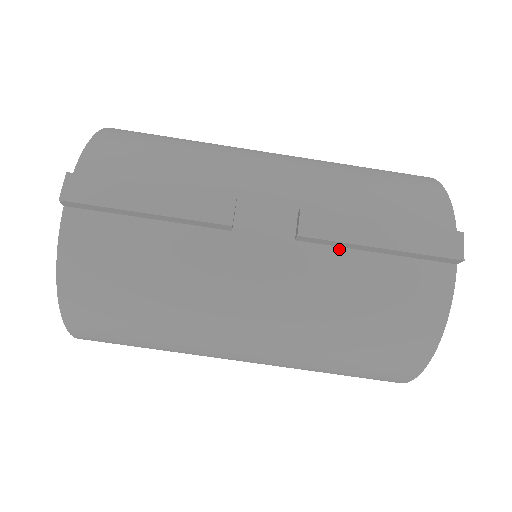
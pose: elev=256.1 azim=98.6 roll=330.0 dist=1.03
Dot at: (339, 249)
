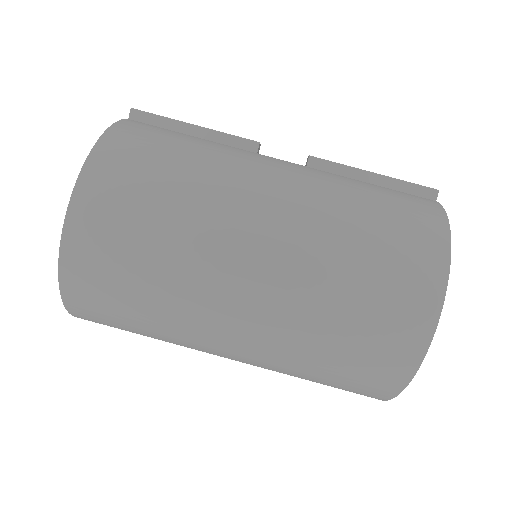
Dot at: (341, 176)
